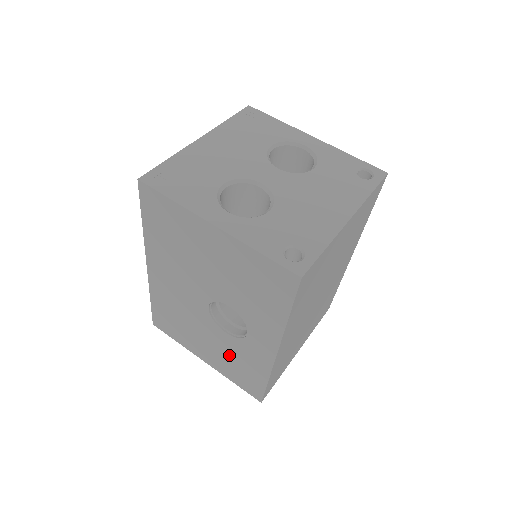
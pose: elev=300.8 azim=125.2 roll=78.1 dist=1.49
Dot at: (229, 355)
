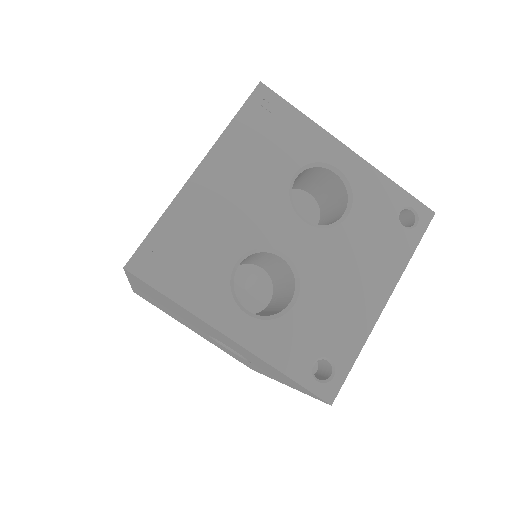
Dot at: (224, 349)
